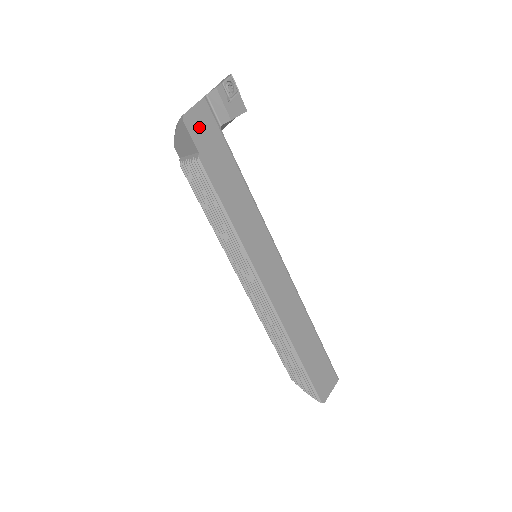
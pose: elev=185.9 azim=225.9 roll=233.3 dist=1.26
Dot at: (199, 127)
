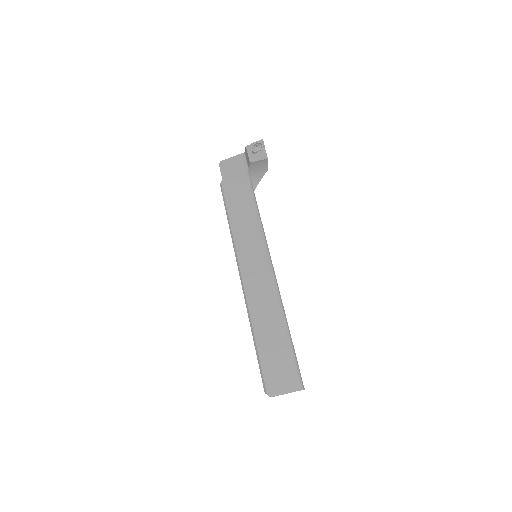
Dot at: (230, 168)
